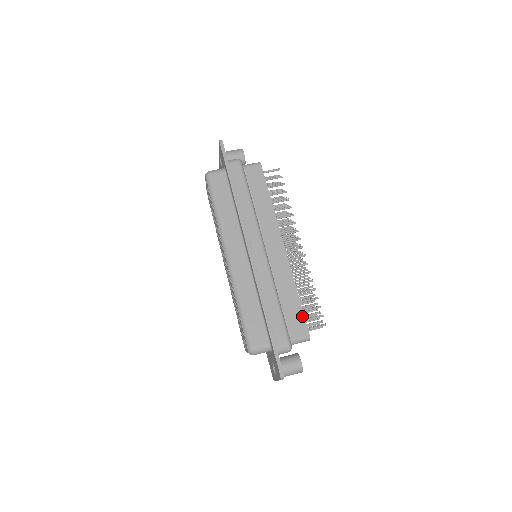
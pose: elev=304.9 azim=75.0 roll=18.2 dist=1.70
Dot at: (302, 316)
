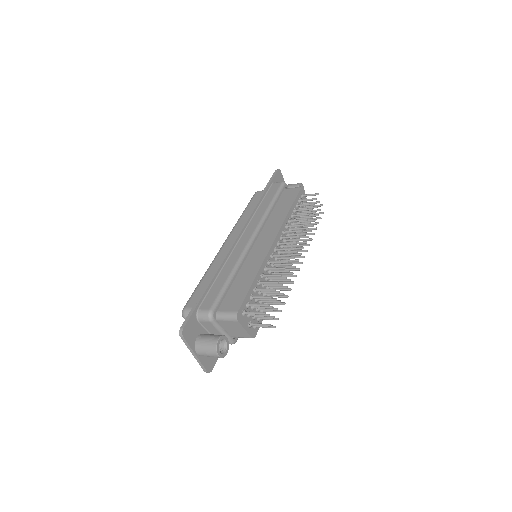
Dot at: (244, 296)
